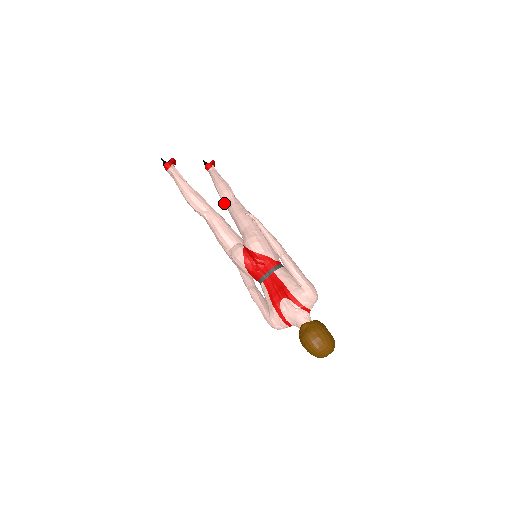
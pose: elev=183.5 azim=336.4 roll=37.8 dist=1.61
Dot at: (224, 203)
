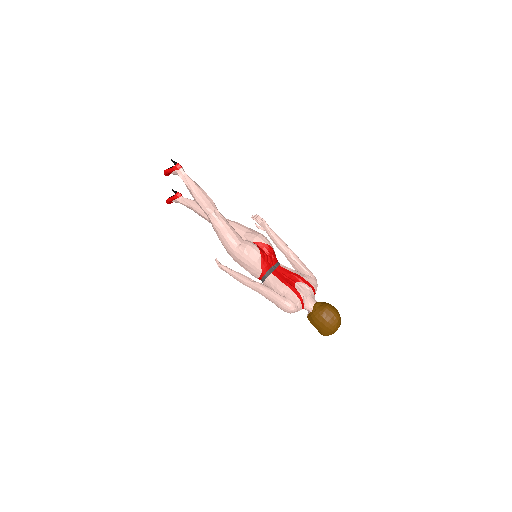
Dot at: occluded
